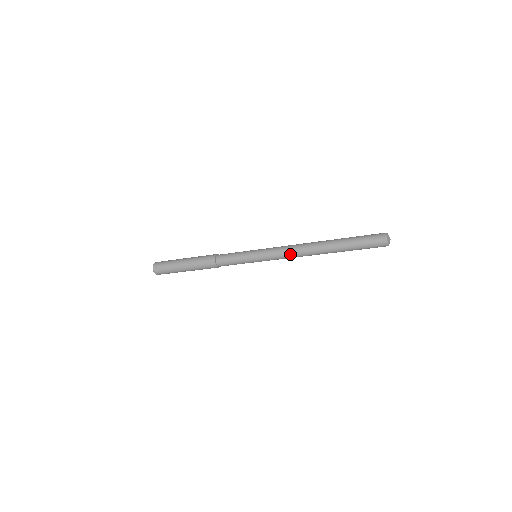
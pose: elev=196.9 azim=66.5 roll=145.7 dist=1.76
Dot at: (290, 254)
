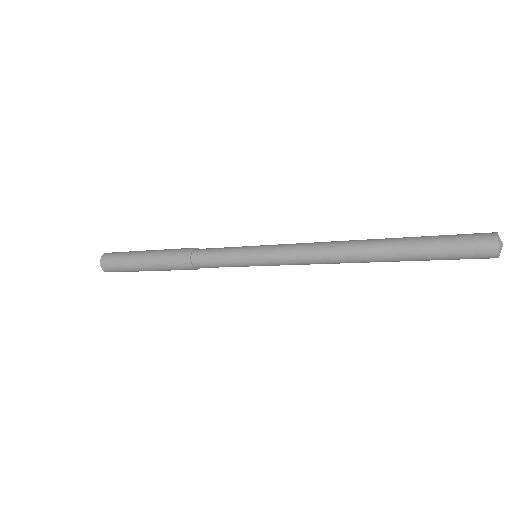
Dot at: (314, 263)
